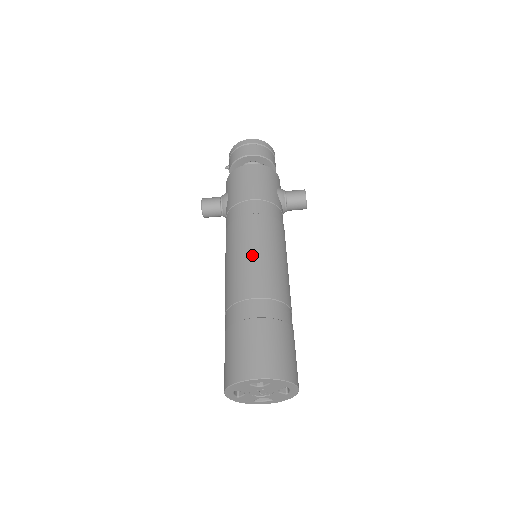
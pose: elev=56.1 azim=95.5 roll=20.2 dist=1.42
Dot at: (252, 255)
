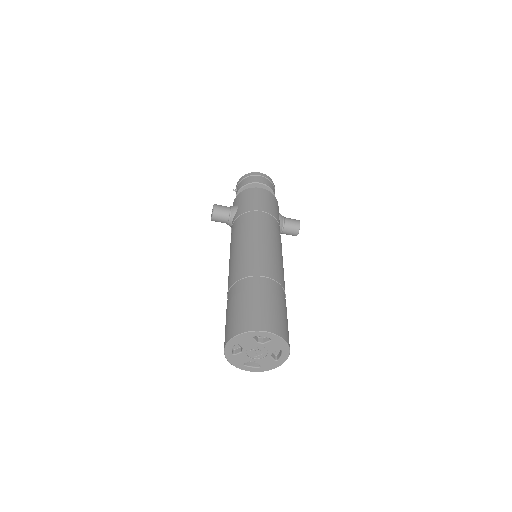
Dot at: (261, 247)
